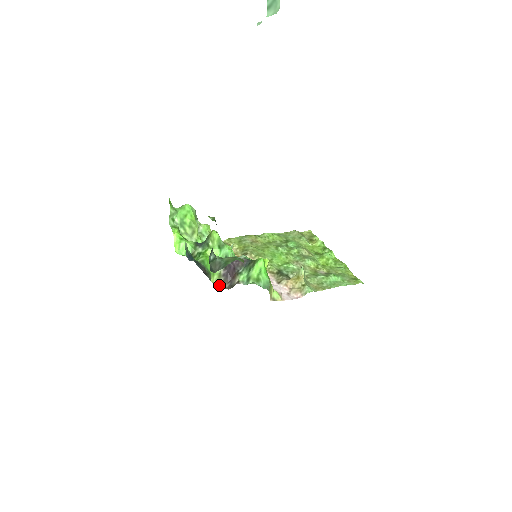
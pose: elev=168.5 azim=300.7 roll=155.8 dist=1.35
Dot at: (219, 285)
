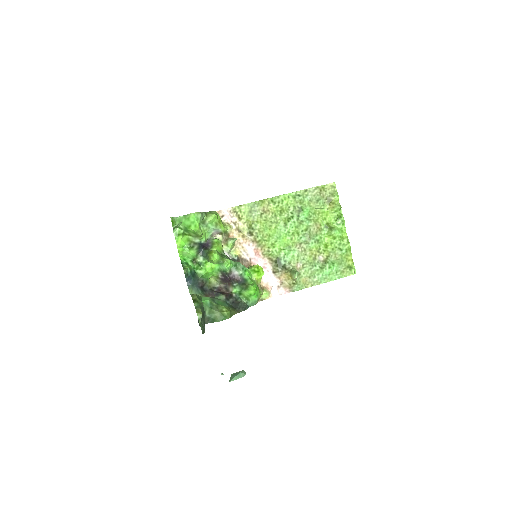
Dot at: (215, 289)
